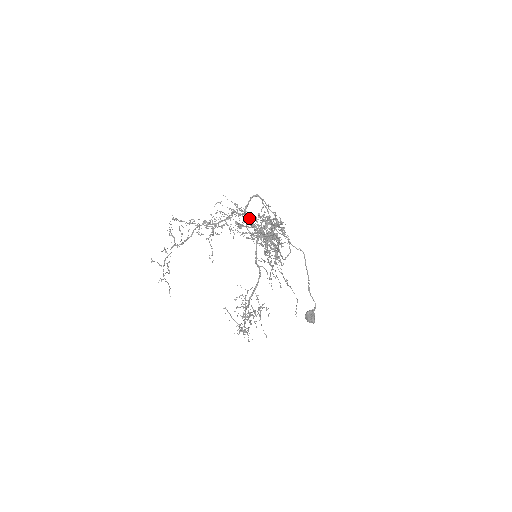
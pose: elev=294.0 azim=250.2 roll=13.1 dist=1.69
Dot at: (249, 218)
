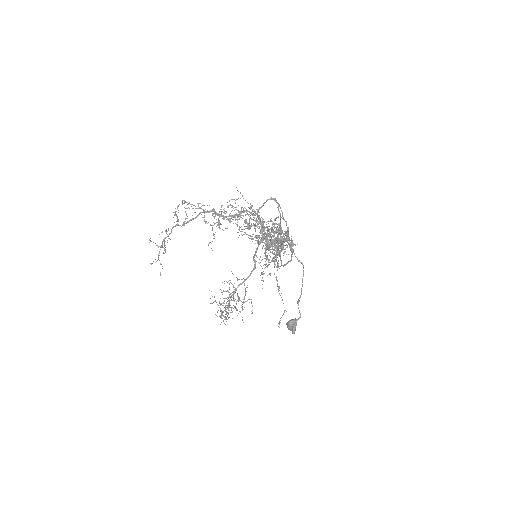
Dot at: (260, 221)
